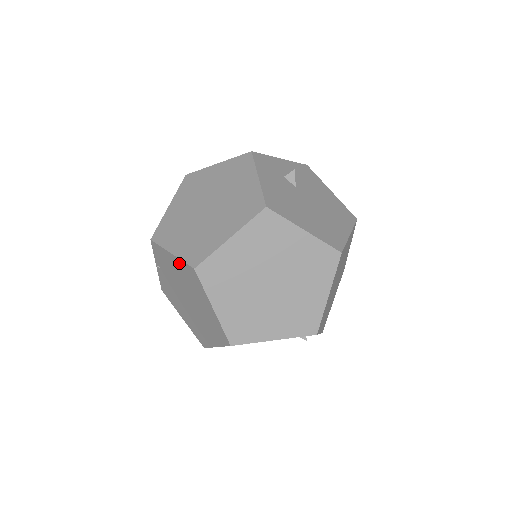
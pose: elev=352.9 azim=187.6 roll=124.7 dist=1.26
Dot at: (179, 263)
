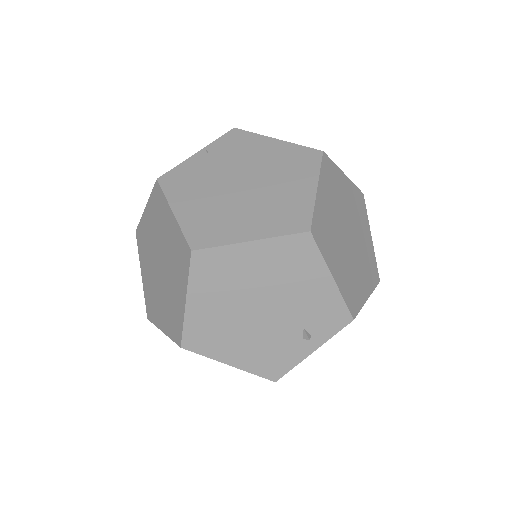
Dot at: (287, 147)
